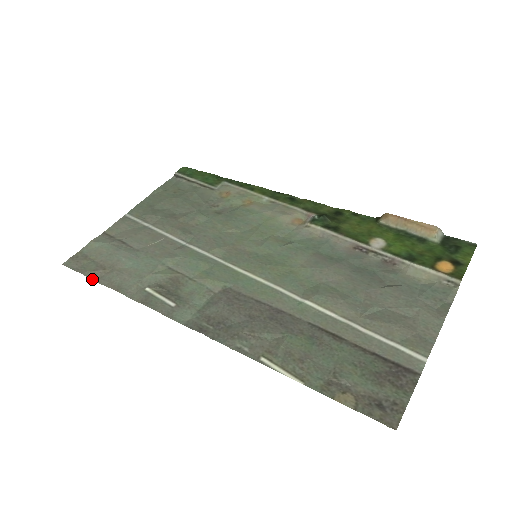
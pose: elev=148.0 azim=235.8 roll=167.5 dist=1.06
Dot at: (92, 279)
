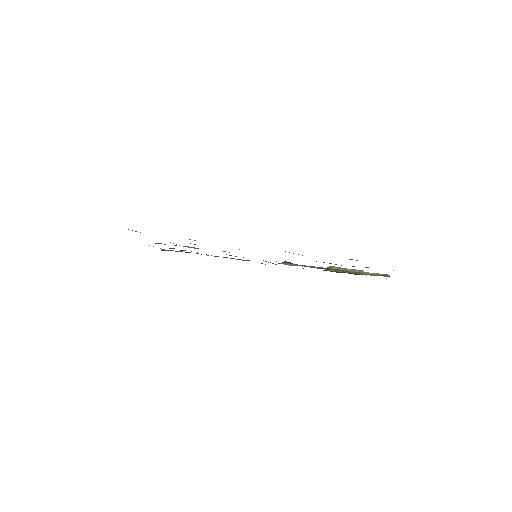
Dot at: occluded
